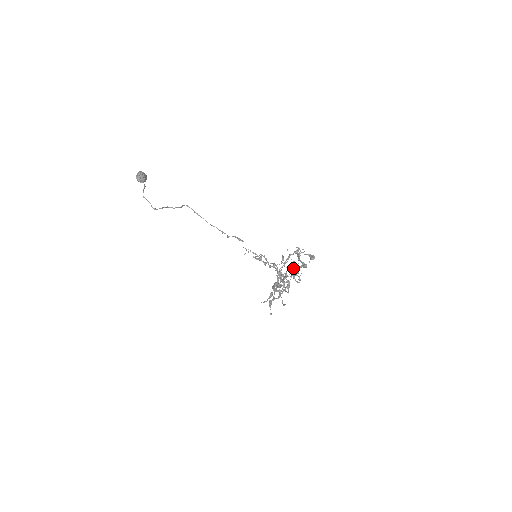
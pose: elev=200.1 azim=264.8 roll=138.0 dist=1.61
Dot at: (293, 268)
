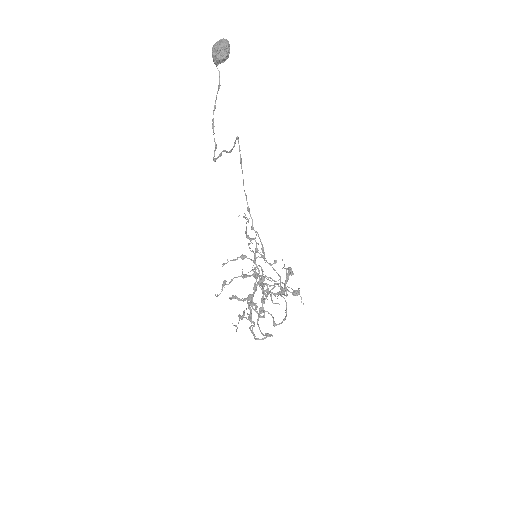
Dot at: occluded
